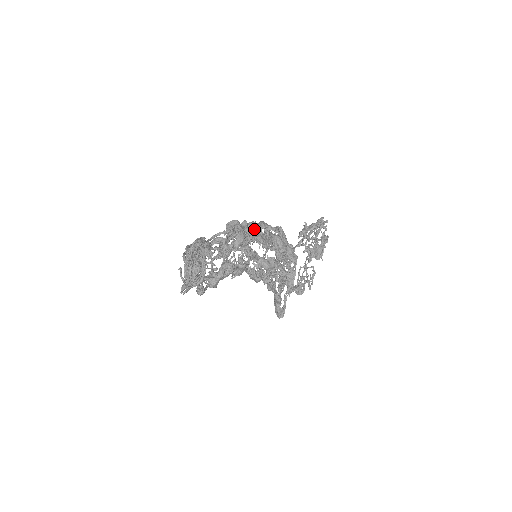
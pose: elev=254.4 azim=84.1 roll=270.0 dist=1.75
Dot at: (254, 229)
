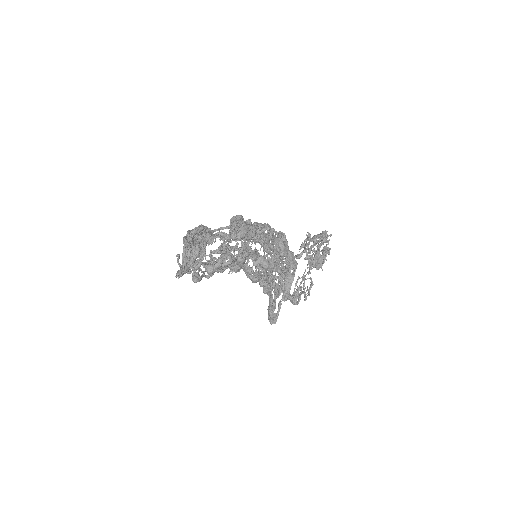
Dot at: (258, 228)
